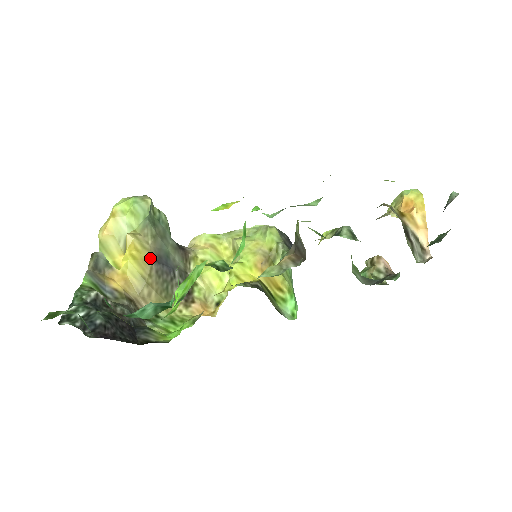
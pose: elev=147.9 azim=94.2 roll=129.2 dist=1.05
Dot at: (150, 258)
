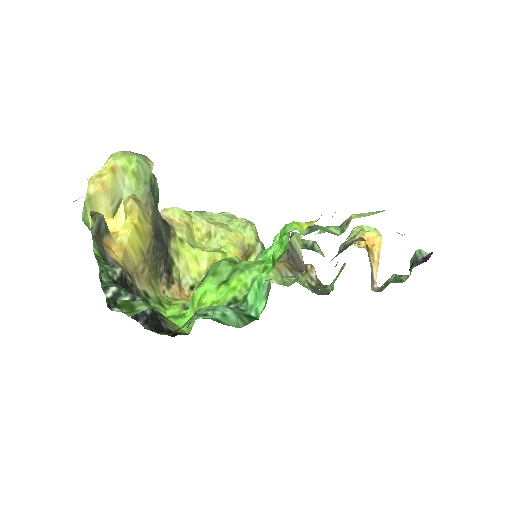
Dot at: (151, 232)
